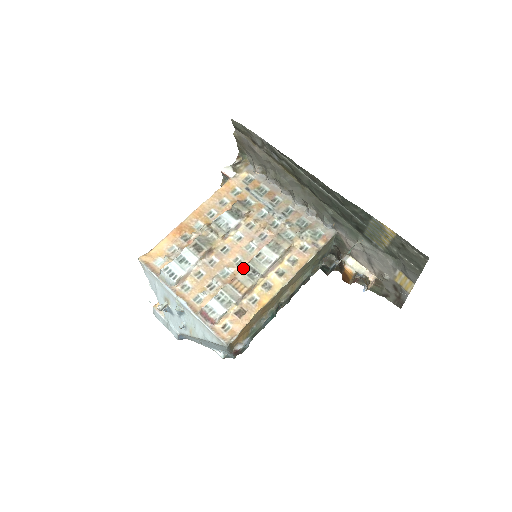
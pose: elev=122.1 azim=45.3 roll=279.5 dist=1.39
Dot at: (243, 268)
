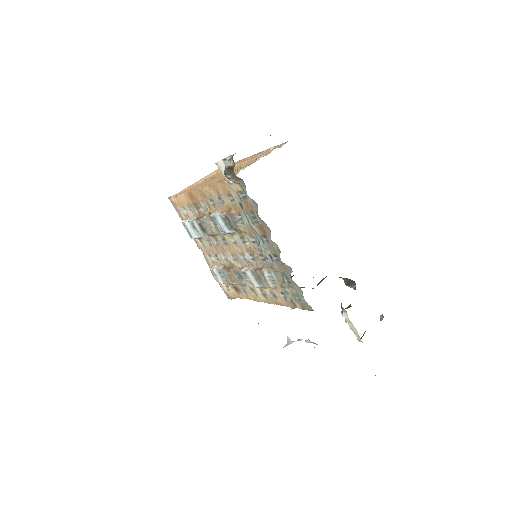
Dot at: (234, 270)
